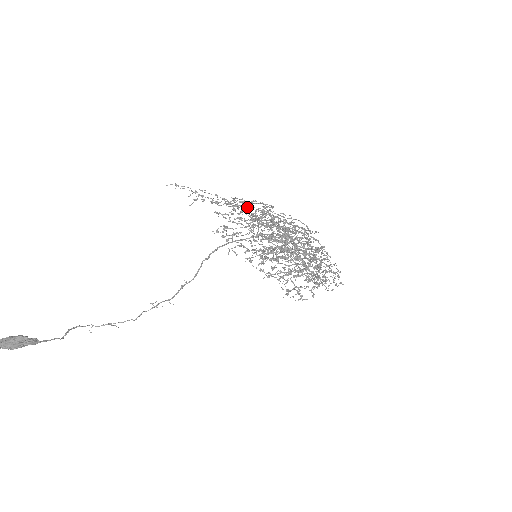
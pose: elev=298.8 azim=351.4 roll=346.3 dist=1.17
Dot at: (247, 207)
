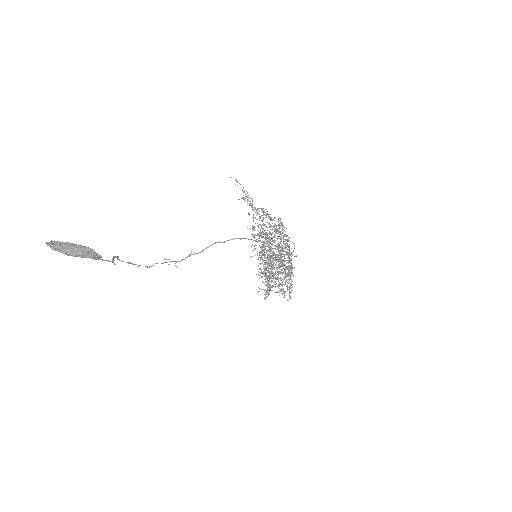
Dot at: (278, 222)
